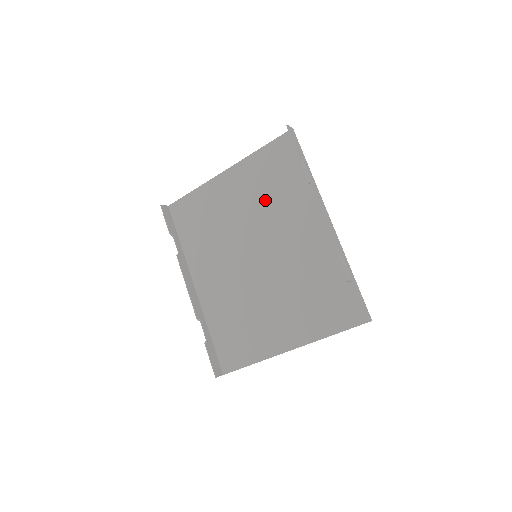
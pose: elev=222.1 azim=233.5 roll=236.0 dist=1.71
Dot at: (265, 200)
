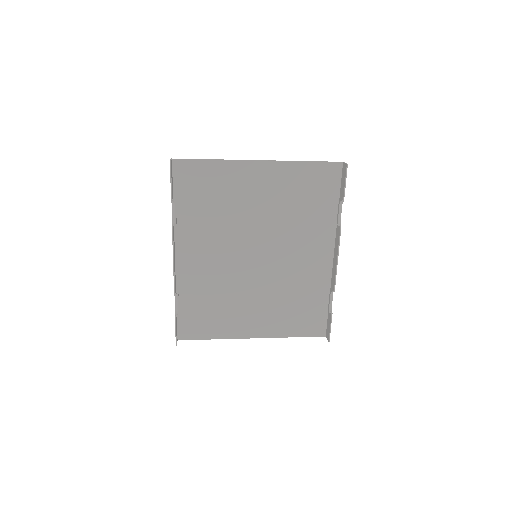
Dot at: (288, 212)
